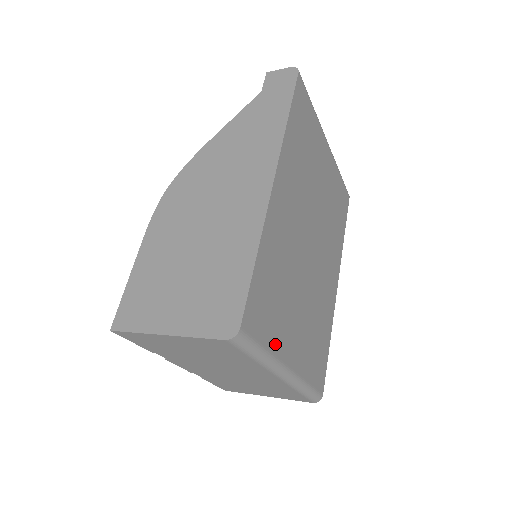
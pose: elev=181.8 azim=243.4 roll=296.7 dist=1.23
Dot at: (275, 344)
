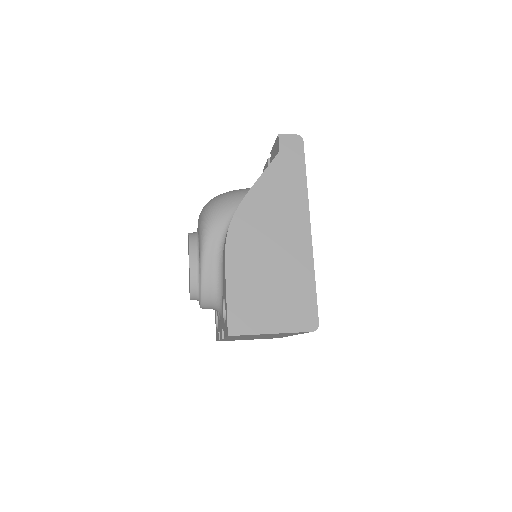
Dot at: occluded
